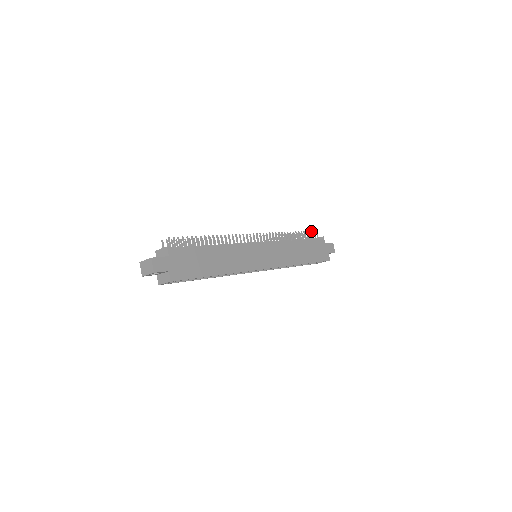
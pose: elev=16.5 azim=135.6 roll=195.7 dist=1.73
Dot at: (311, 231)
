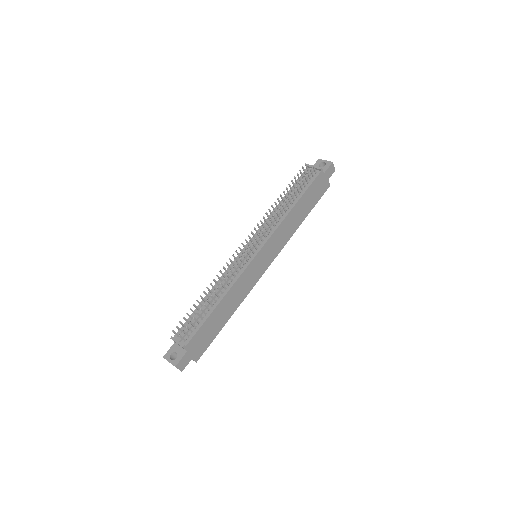
Dot at: (307, 173)
